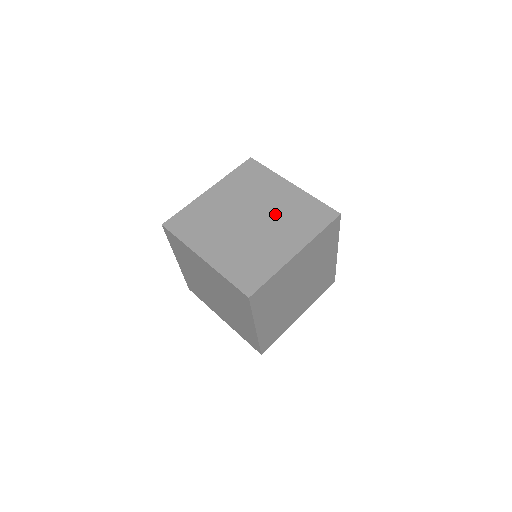
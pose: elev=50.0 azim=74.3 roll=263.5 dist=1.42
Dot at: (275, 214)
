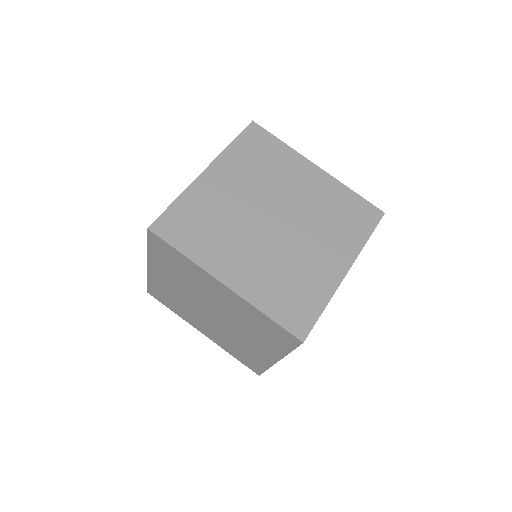
Dot at: (231, 317)
